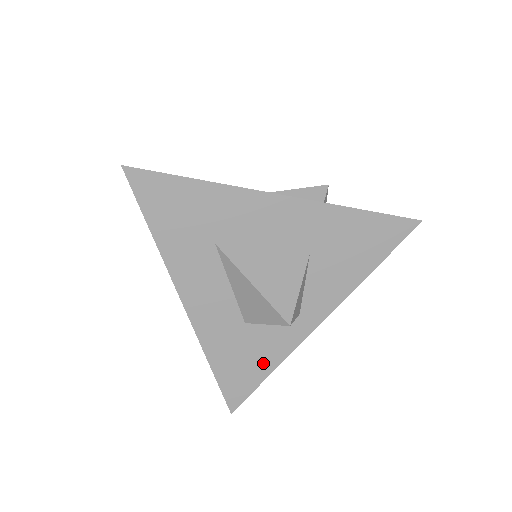
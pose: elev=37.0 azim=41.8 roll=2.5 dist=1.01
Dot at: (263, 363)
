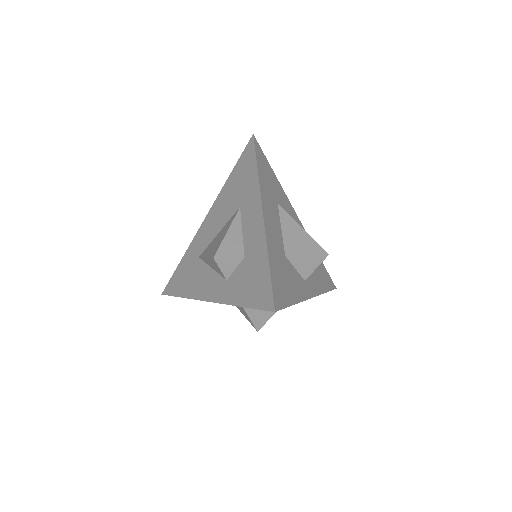
Dot at: (291, 292)
